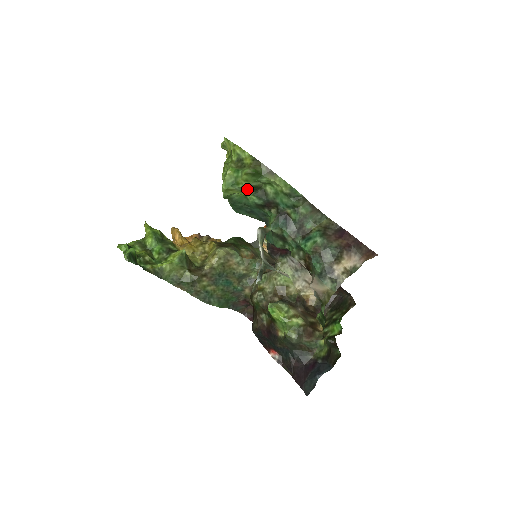
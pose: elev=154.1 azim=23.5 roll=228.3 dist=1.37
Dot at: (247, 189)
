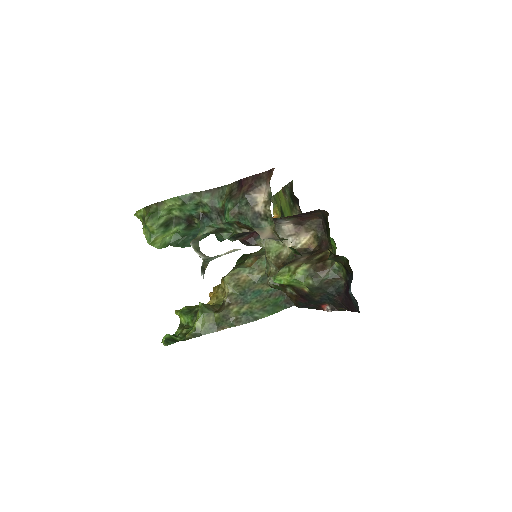
Dot at: (164, 228)
